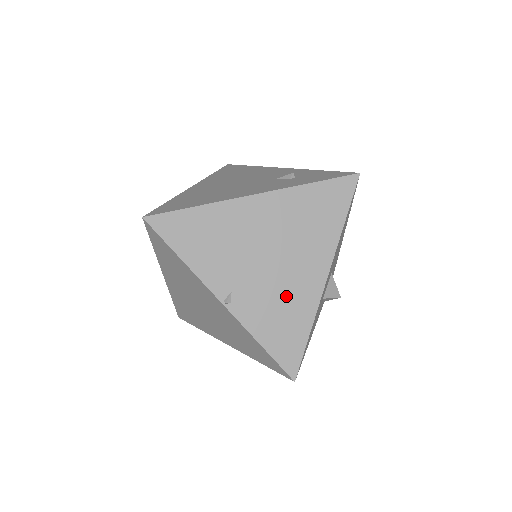
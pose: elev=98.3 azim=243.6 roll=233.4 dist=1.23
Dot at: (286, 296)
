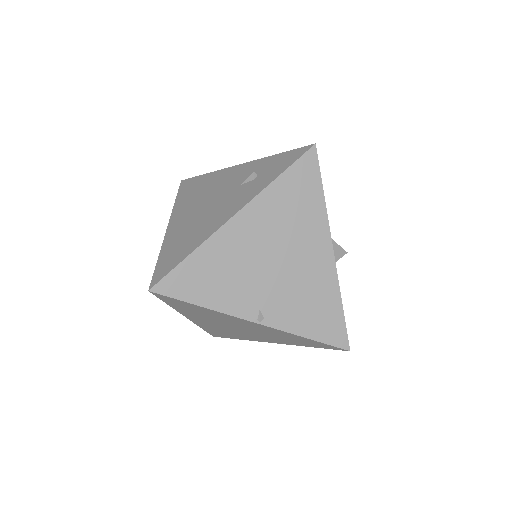
Dot at: (307, 286)
